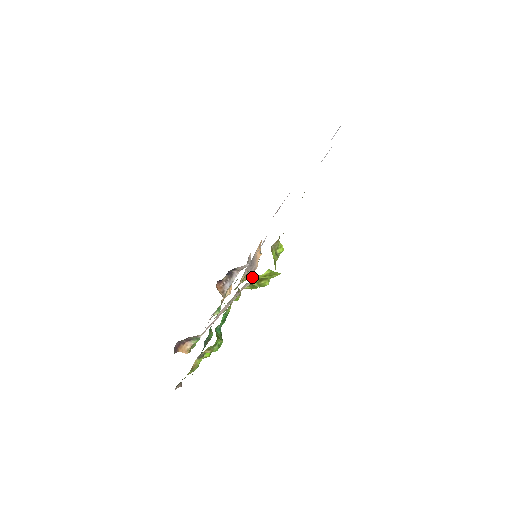
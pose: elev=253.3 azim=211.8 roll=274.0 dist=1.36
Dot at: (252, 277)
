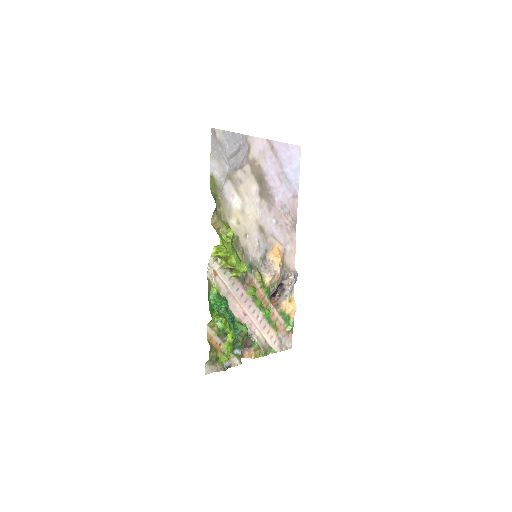
Dot at: (216, 259)
